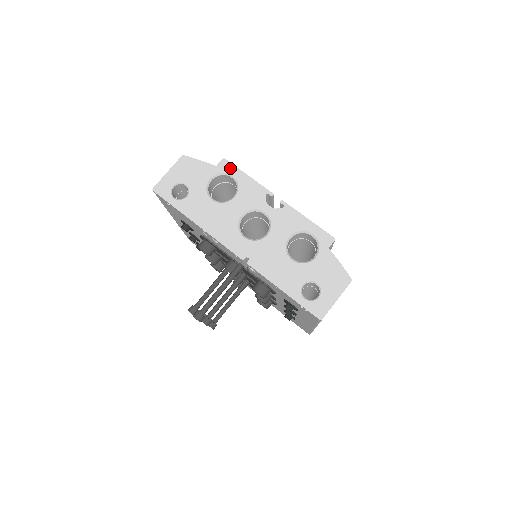
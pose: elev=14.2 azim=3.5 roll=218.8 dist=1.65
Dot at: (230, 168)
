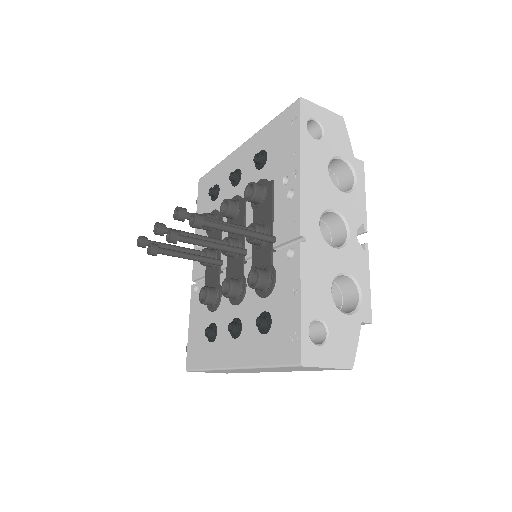
Dot at: (361, 173)
